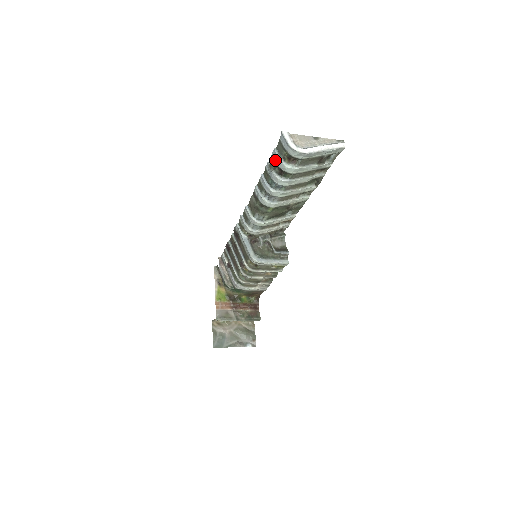
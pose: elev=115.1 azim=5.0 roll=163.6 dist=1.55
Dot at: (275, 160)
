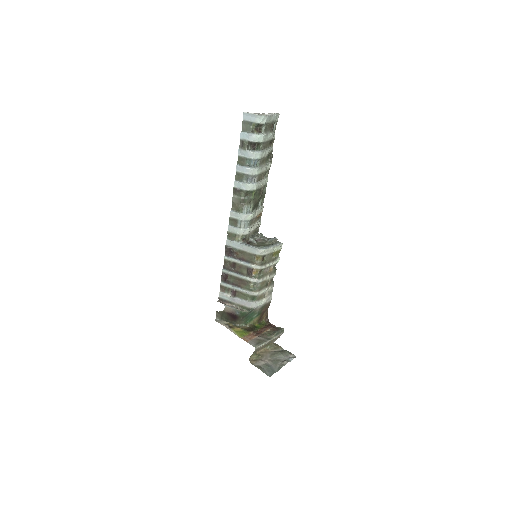
Dot at: (246, 139)
